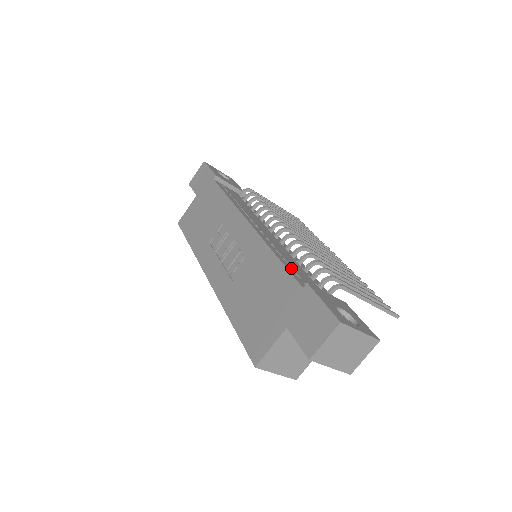
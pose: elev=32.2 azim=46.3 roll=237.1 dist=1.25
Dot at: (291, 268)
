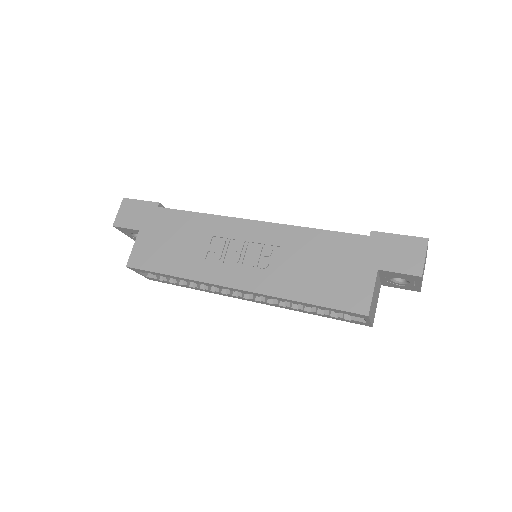
Dot at: occluded
